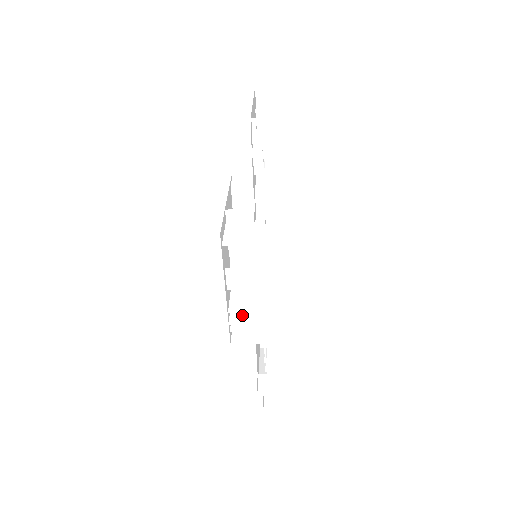
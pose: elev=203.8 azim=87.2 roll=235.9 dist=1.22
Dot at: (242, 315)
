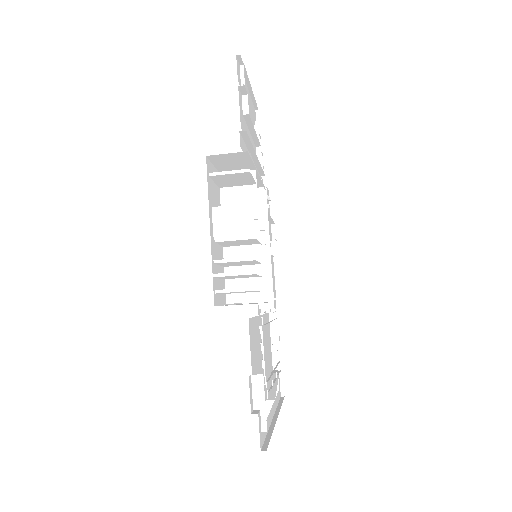
Dot at: occluded
